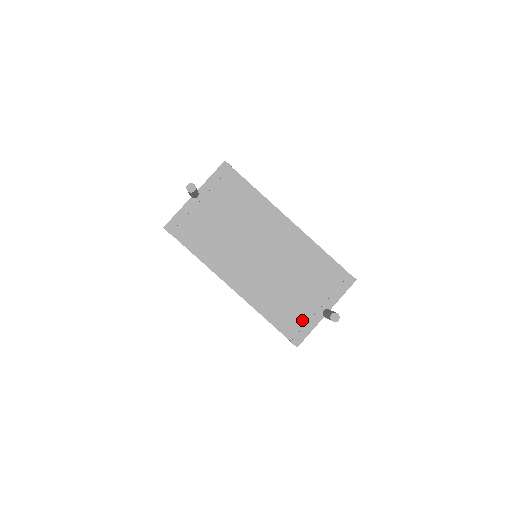
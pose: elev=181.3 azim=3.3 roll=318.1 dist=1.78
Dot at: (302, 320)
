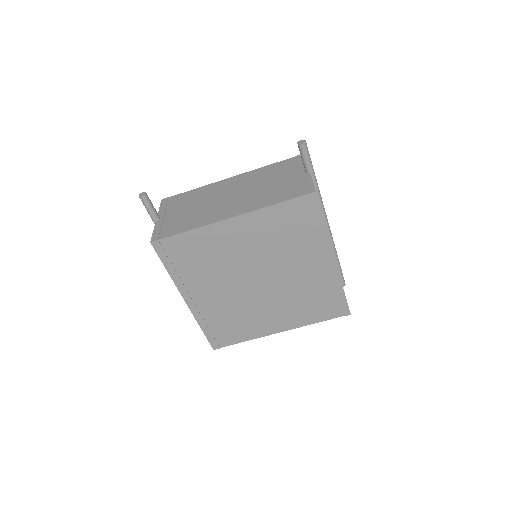
Dot at: (299, 185)
